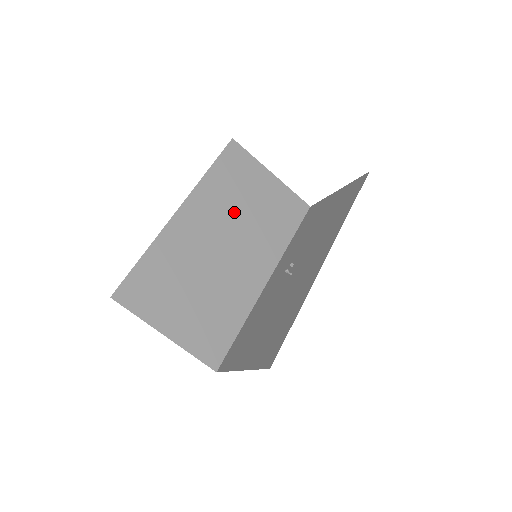
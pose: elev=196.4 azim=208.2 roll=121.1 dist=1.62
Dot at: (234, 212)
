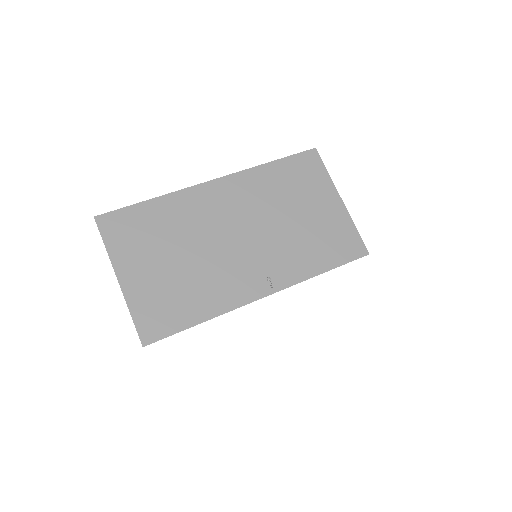
Dot at: (271, 212)
